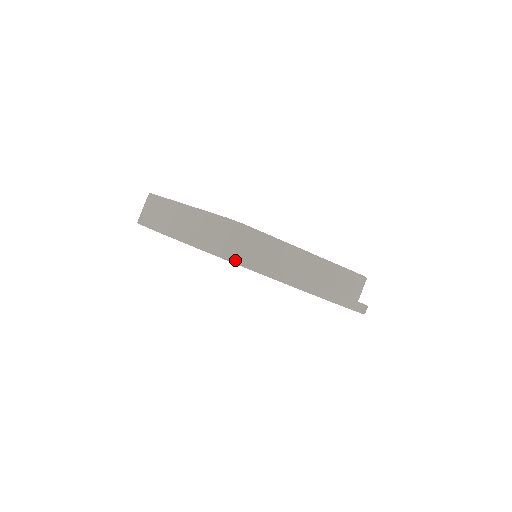
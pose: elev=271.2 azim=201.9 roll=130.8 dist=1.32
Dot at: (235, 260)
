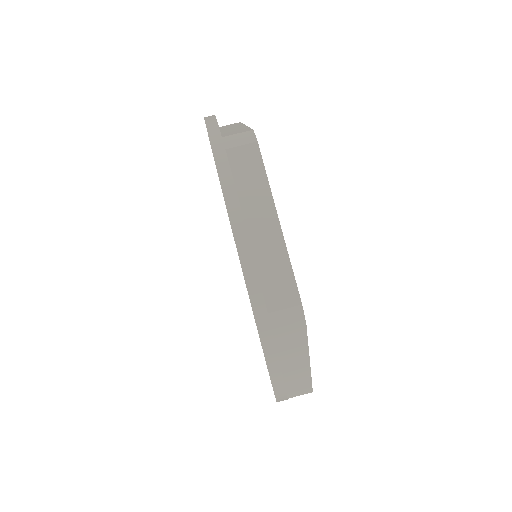
Dot at: (264, 339)
